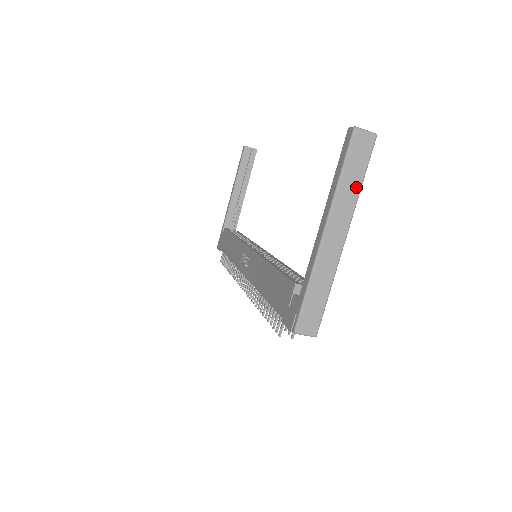
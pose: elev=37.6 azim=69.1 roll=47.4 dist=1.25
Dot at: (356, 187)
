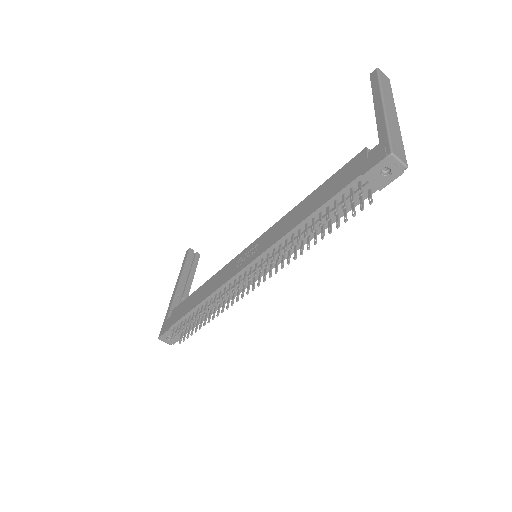
Dot at: (391, 94)
